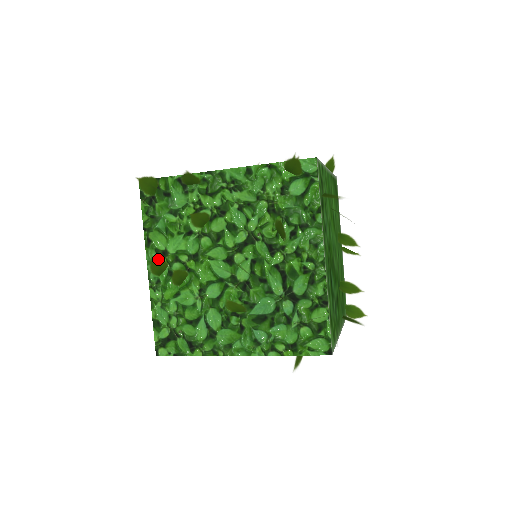
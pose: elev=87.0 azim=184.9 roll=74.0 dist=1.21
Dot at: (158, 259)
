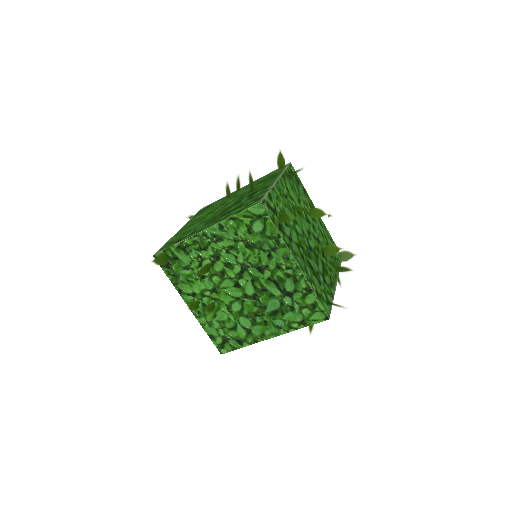
Dot at: (192, 302)
